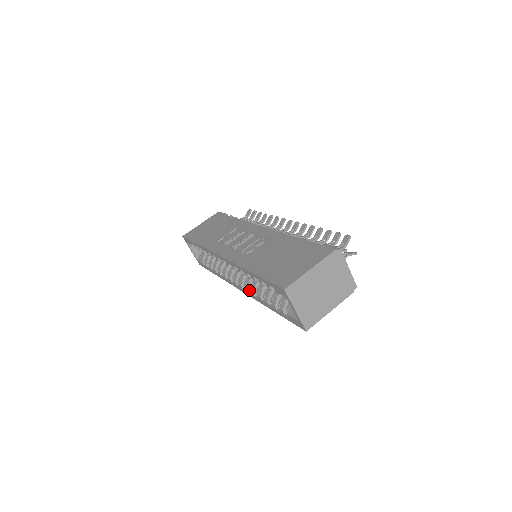
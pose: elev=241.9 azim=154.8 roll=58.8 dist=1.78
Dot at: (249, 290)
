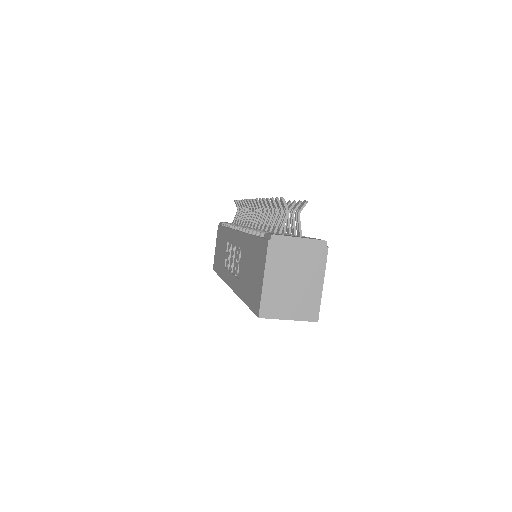
Dot at: occluded
